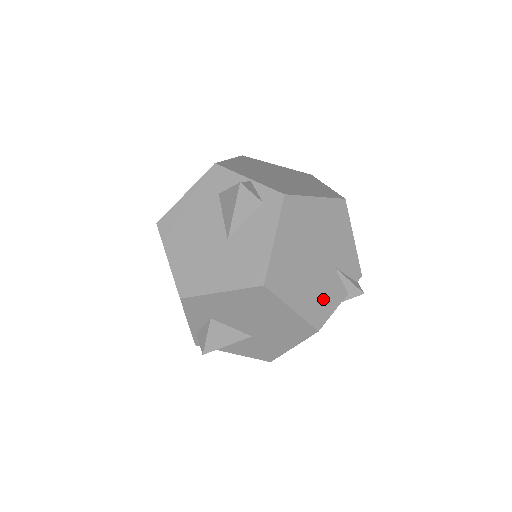
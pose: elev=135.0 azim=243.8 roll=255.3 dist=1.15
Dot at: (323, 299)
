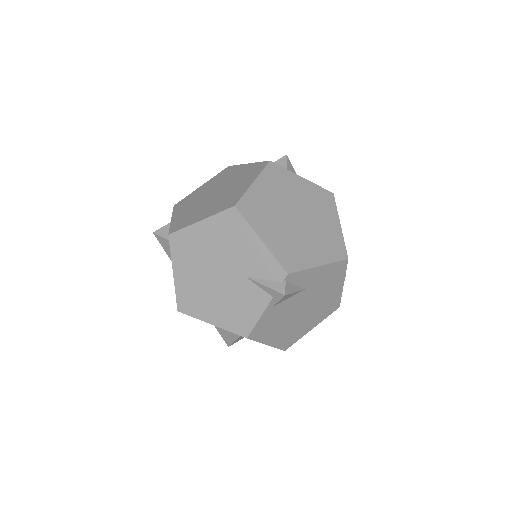
Dot at: (242, 309)
